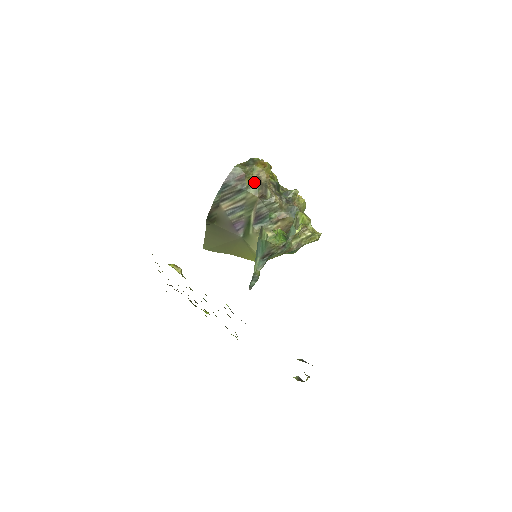
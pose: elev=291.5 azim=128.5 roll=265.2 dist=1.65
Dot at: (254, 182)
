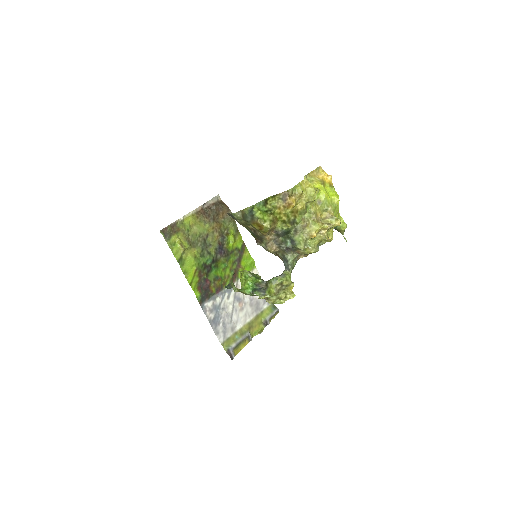
Dot at: (251, 230)
